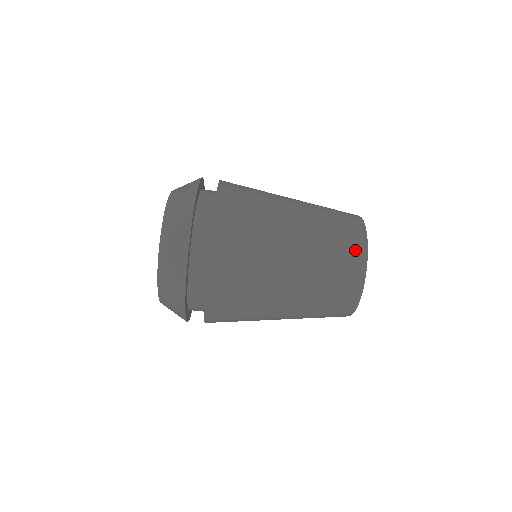
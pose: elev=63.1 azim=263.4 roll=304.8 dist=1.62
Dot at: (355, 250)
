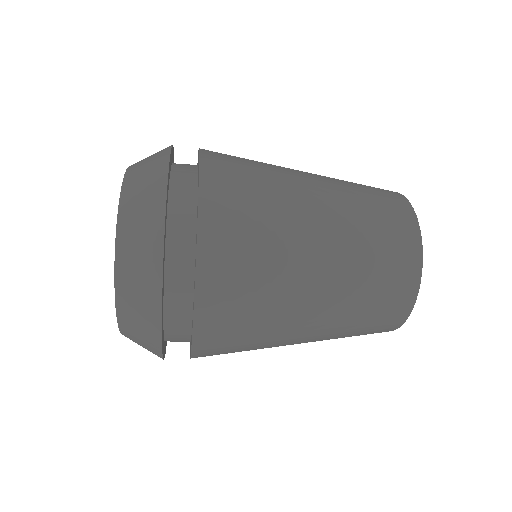
Dot at: (397, 308)
